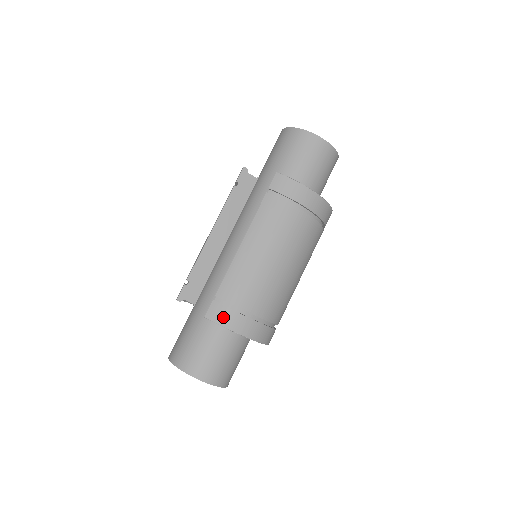
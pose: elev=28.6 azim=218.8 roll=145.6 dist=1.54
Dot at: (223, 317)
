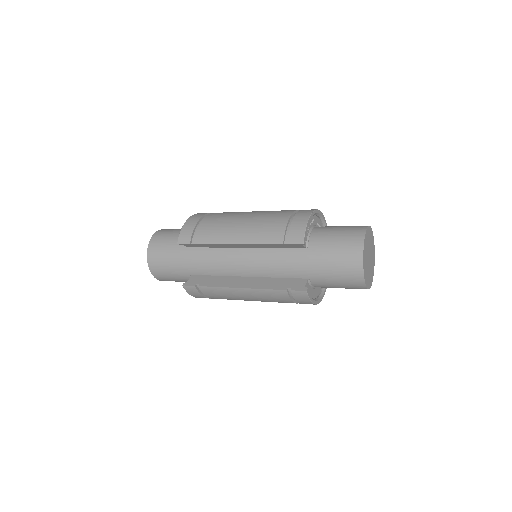
Dot at: (193, 293)
